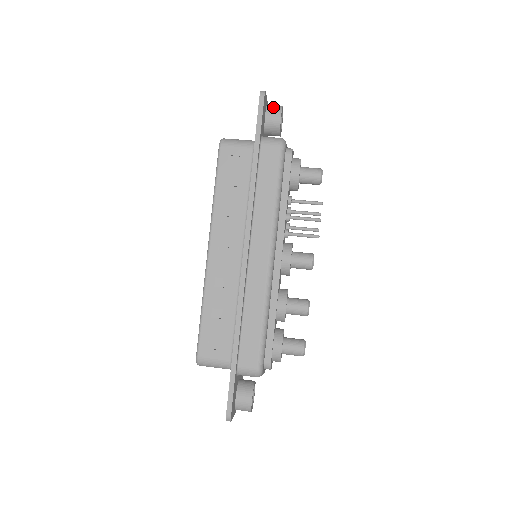
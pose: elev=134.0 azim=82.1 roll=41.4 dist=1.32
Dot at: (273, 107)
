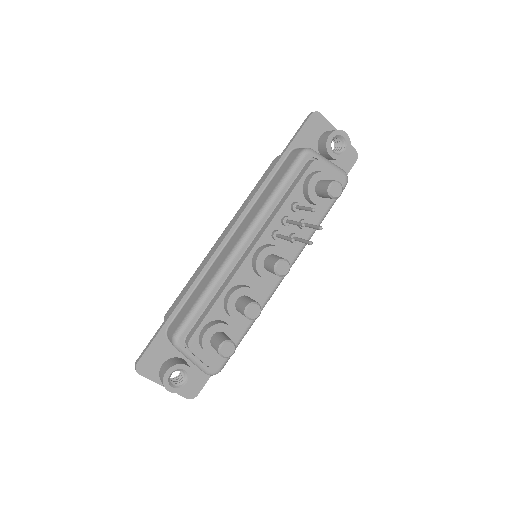
Dot at: (332, 130)
